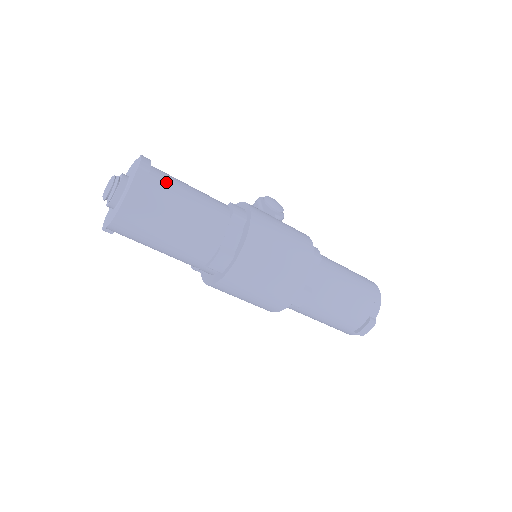
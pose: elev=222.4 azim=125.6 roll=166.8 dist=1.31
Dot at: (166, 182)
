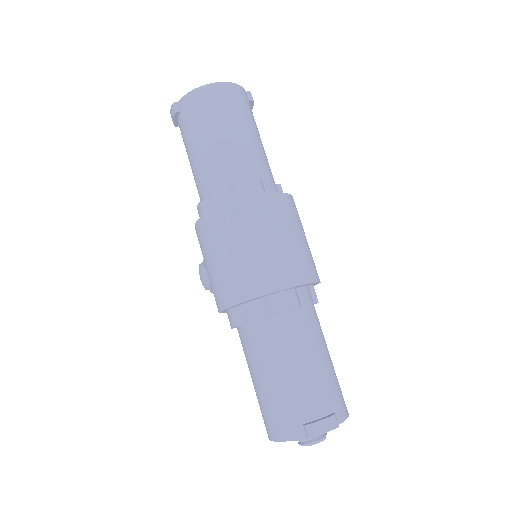
Dot at: occluded
